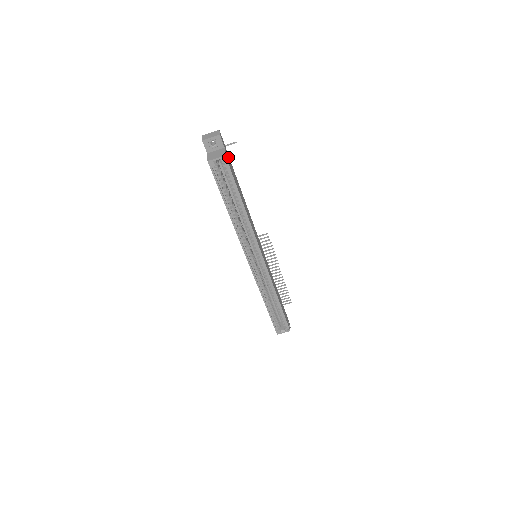
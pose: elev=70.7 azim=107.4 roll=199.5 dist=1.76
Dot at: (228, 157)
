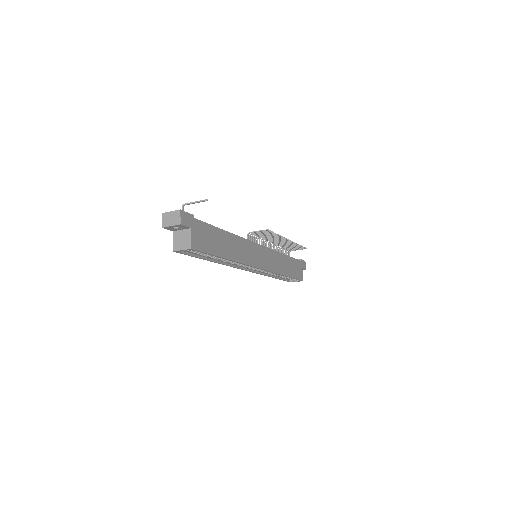
Dot at: (198, 227)
